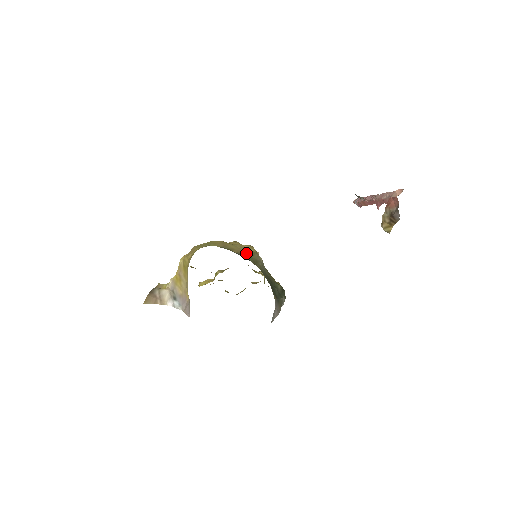
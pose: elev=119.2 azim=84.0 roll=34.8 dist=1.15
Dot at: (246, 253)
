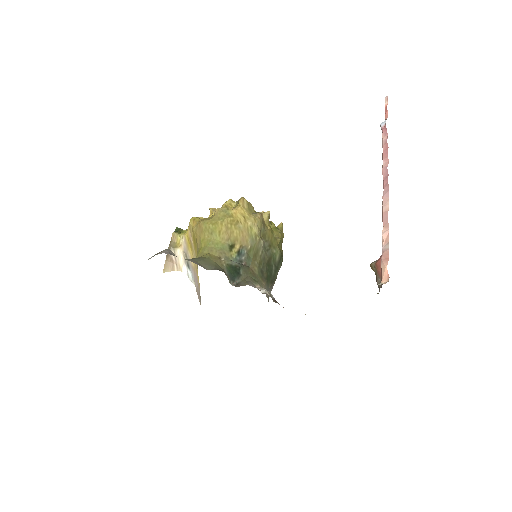
Dot at: (248, 241)
